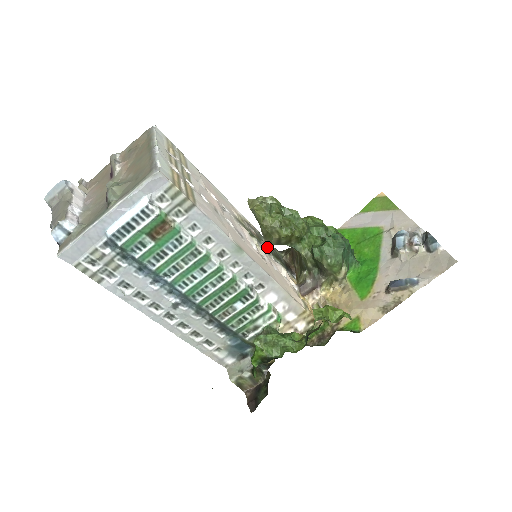
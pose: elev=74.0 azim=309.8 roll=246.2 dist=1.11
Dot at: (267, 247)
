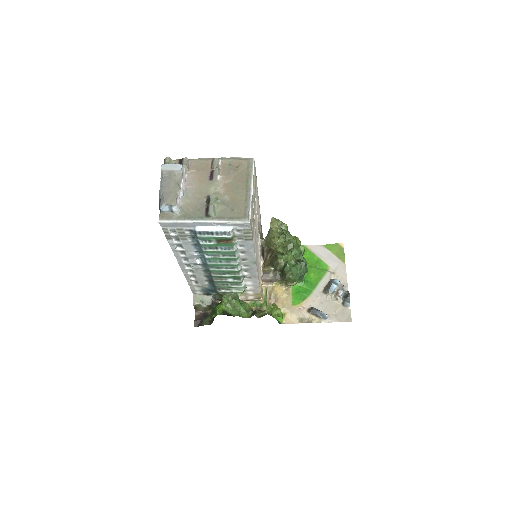
Dot at: (262, 245)
